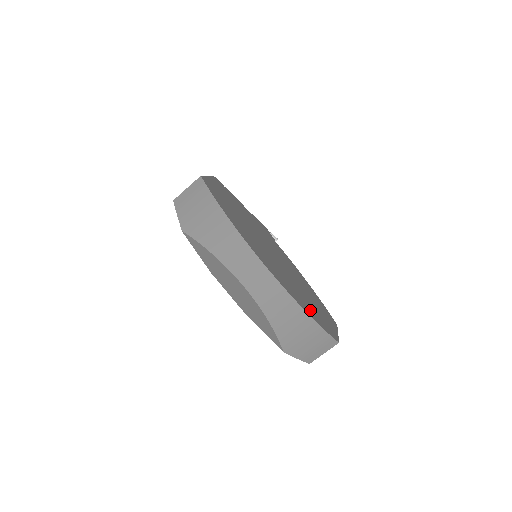
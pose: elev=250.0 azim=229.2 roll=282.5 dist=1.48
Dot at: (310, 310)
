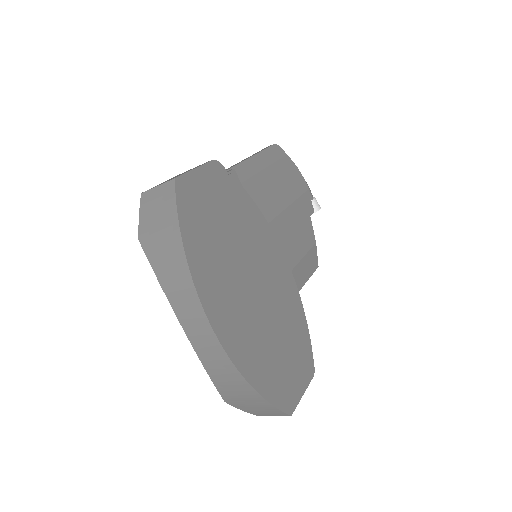
Dot at: (266, 377)
